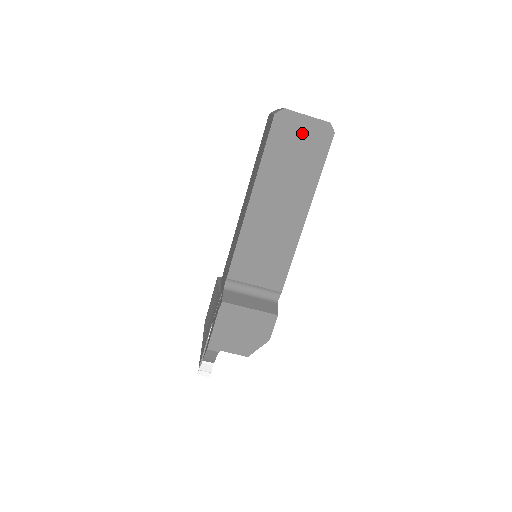
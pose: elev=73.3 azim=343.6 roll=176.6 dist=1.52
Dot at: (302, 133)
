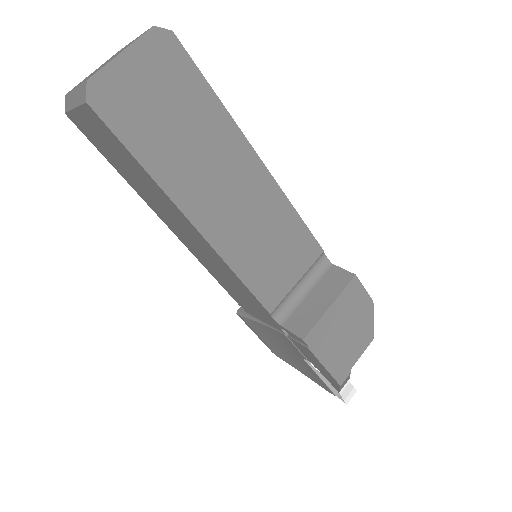
Dot at: (143, 81)
